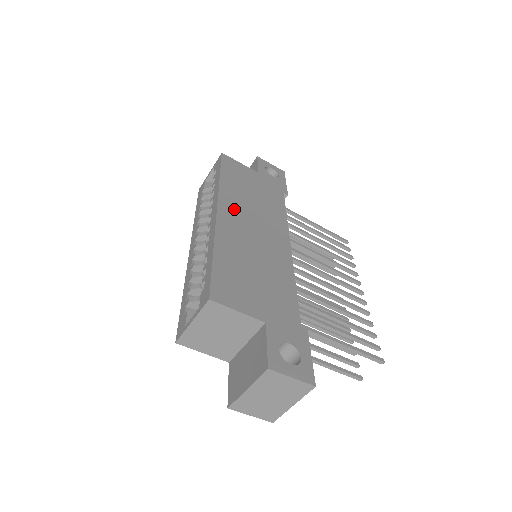
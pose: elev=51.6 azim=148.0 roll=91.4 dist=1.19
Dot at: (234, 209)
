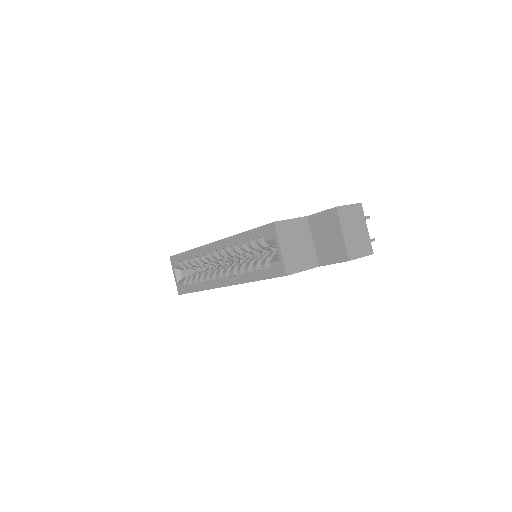
Dot at: occluded
